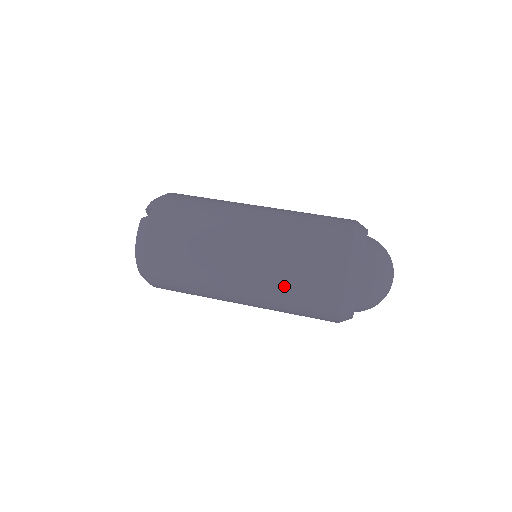
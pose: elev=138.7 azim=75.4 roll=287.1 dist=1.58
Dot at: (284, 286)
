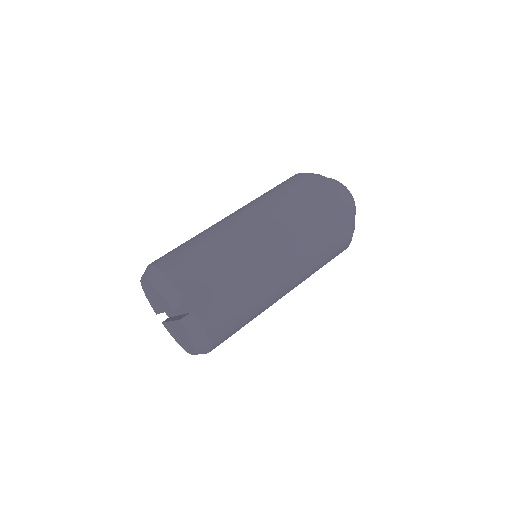
Dot at: (317, 267)
